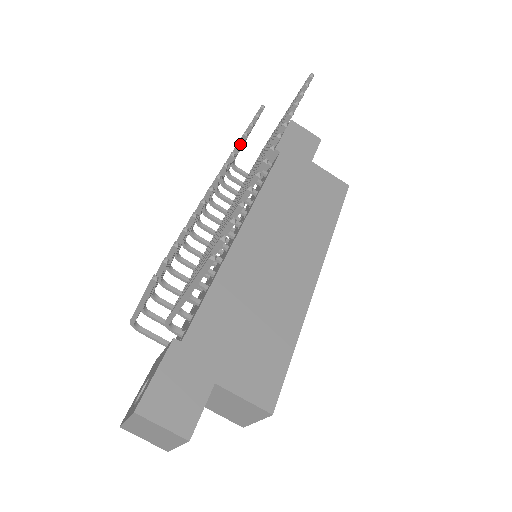
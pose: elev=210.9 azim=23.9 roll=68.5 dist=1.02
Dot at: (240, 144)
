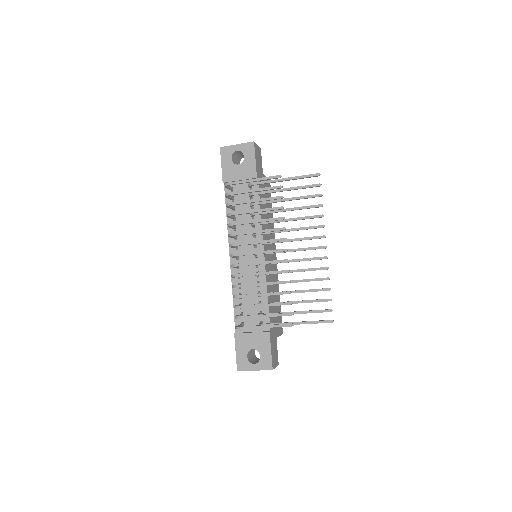
Dot at: occluded
